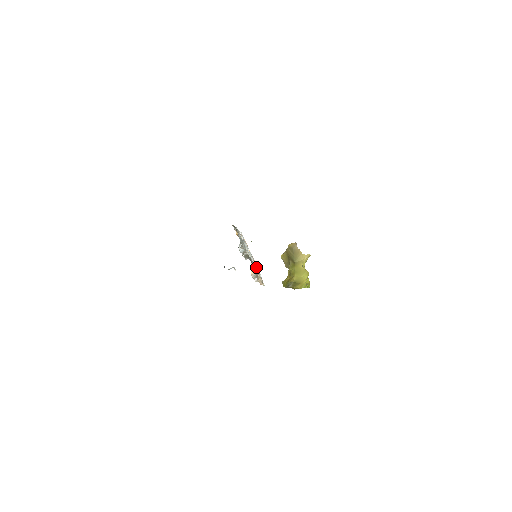
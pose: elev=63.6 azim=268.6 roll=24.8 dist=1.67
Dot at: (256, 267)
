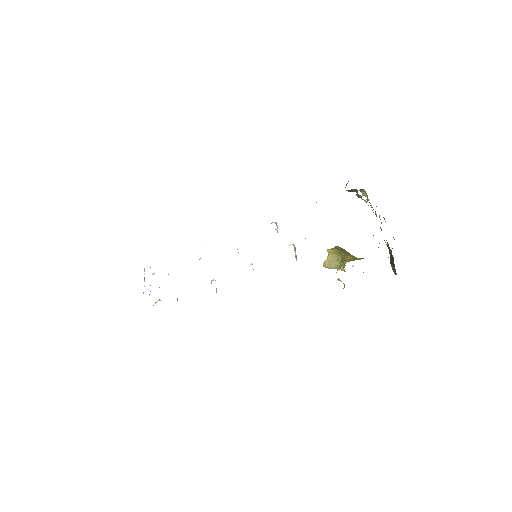
Dot at: occluded
